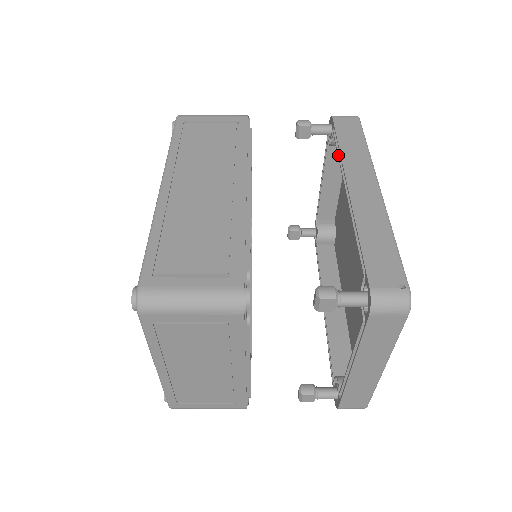
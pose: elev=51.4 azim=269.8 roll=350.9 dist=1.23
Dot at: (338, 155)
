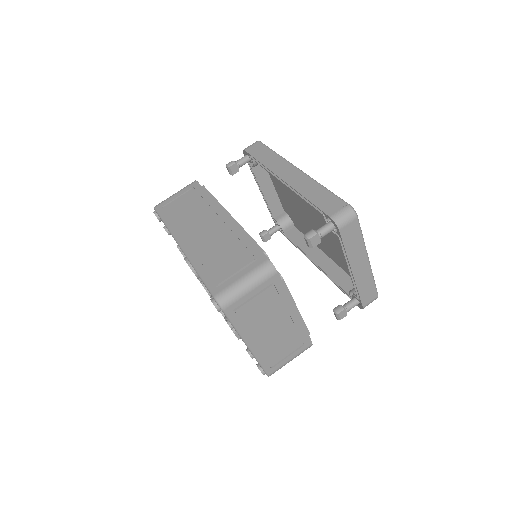
Dot at: occluded
